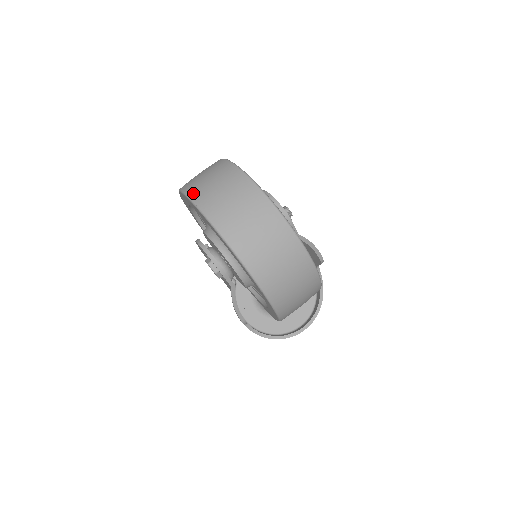
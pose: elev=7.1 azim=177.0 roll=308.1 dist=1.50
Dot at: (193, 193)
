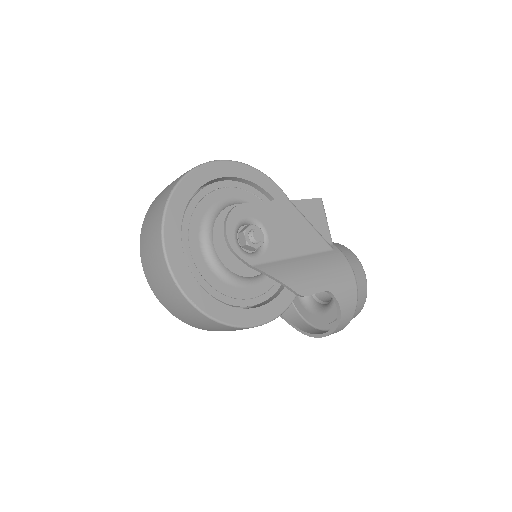
Dot at: (153, 201)
